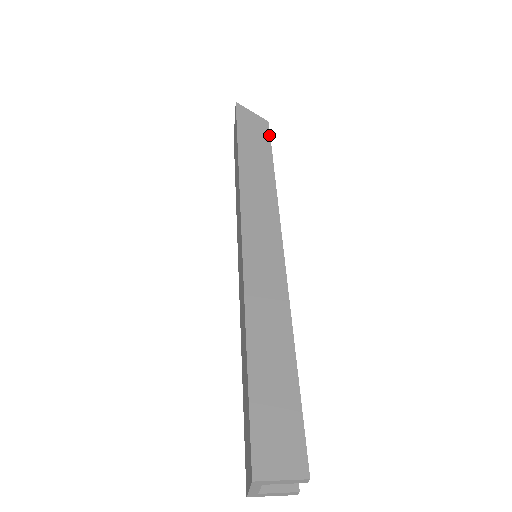
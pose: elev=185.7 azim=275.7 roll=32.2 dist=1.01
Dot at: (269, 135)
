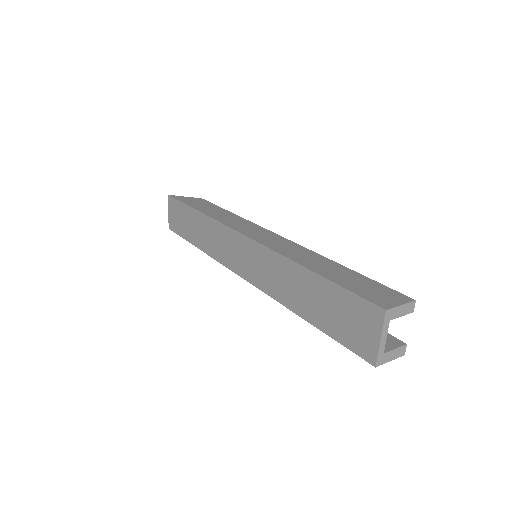
Dot at: (210, 202)
